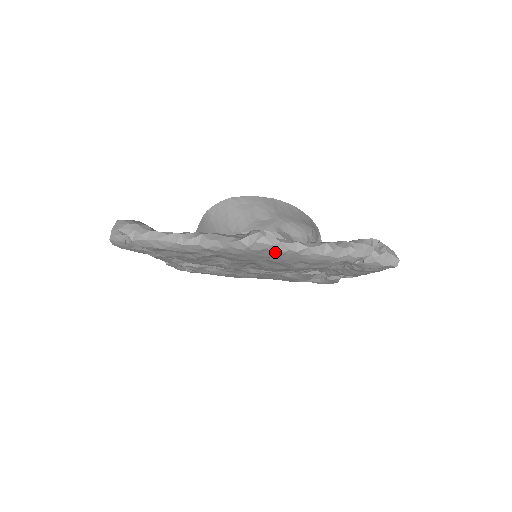
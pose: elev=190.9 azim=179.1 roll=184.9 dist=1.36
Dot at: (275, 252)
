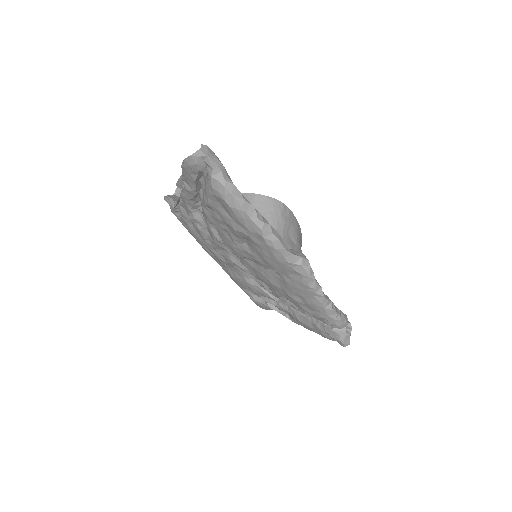
Dot at: (303, 281)
